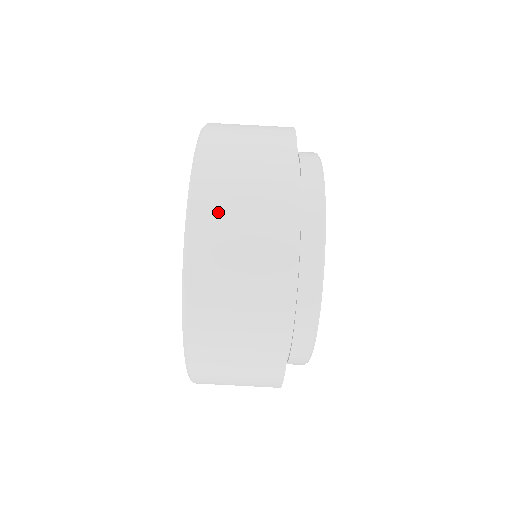
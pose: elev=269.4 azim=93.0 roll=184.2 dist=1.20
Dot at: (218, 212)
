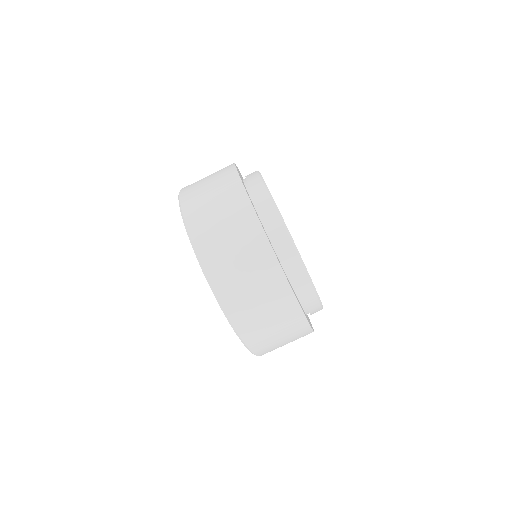
Dot at: (196, 197)
